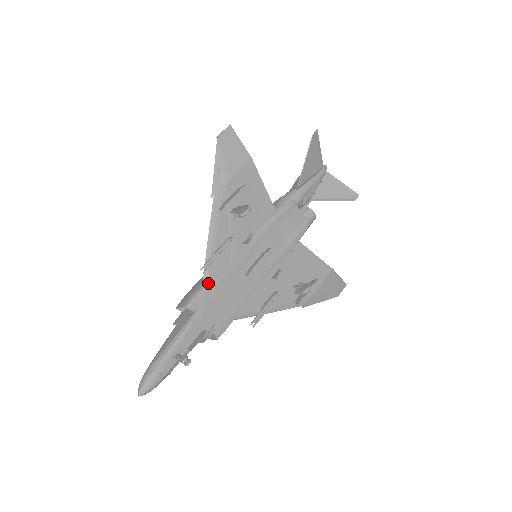
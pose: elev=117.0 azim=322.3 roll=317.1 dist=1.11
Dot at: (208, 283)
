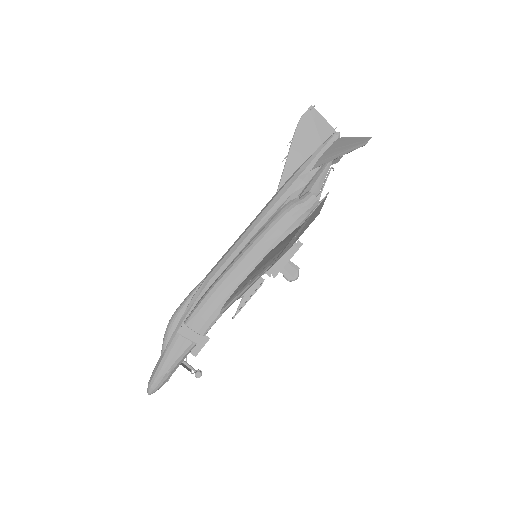
Dot at: occluded
